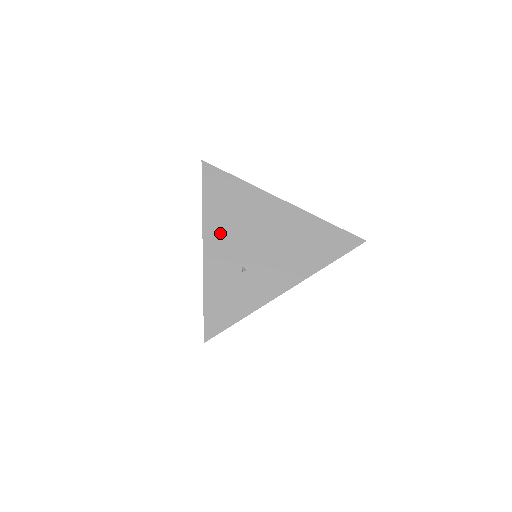
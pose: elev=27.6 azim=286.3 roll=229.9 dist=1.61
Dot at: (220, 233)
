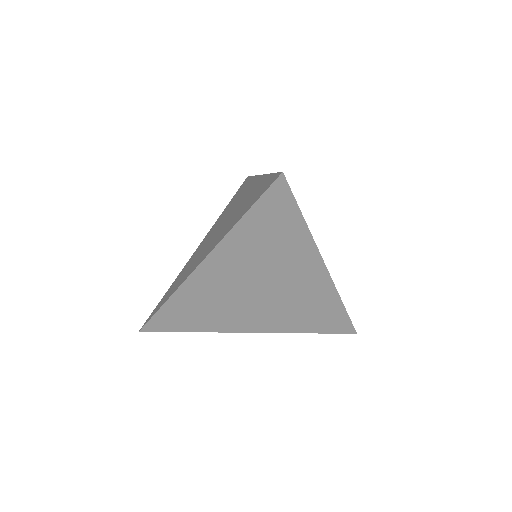
Dot at: occluded
